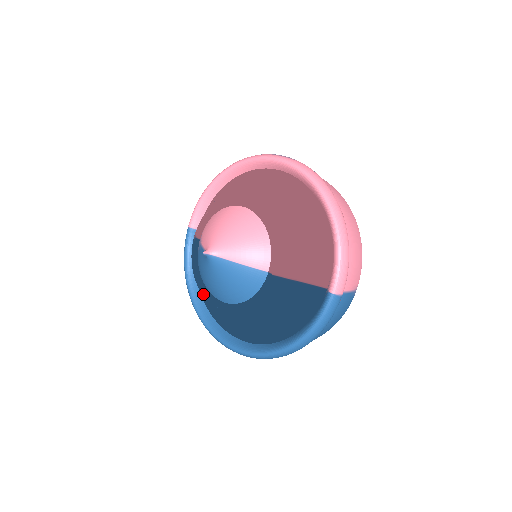
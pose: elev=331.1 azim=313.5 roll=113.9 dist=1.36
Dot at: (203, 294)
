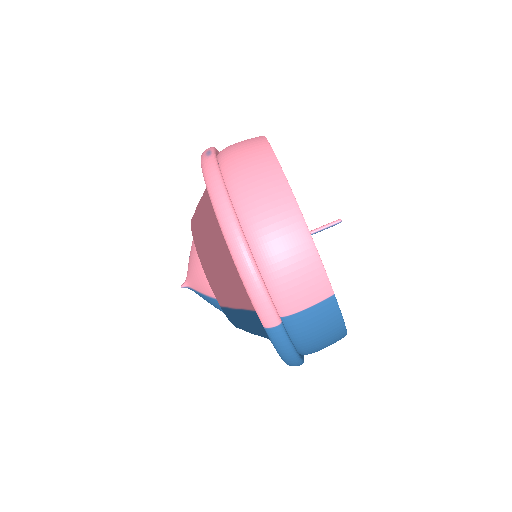
Dot at: occluded
